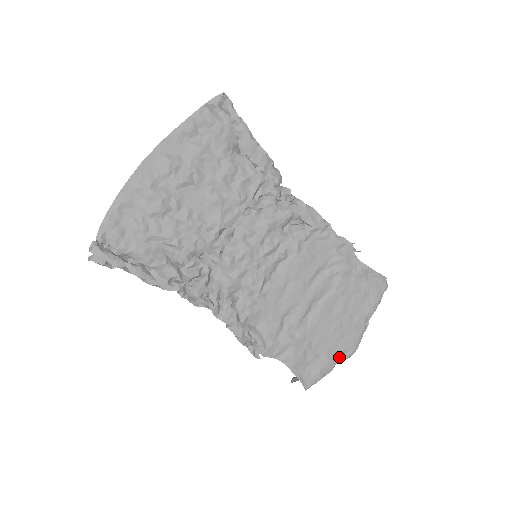
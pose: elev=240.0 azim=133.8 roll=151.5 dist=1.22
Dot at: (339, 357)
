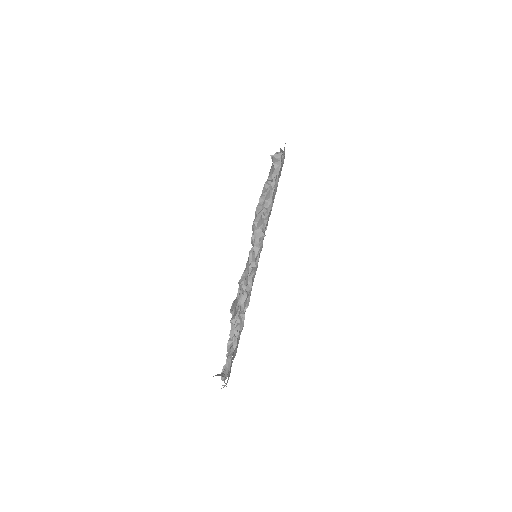
Dot at: occluded
